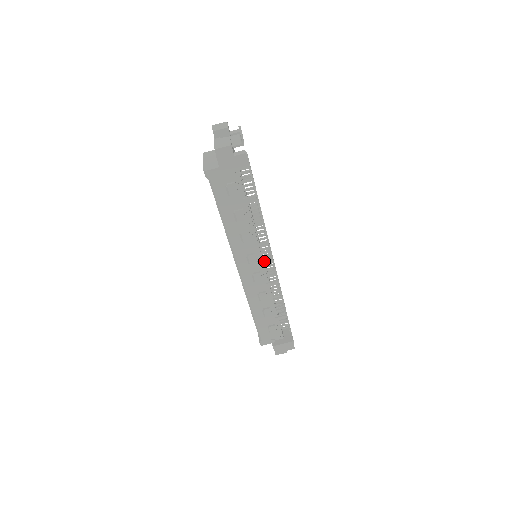
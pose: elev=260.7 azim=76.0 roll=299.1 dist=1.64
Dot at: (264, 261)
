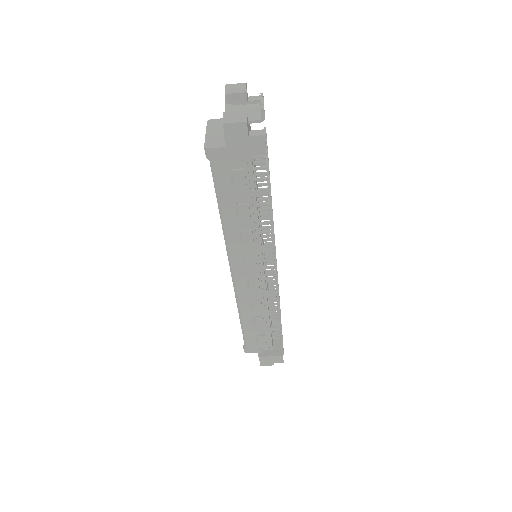
Dot at: occluded
